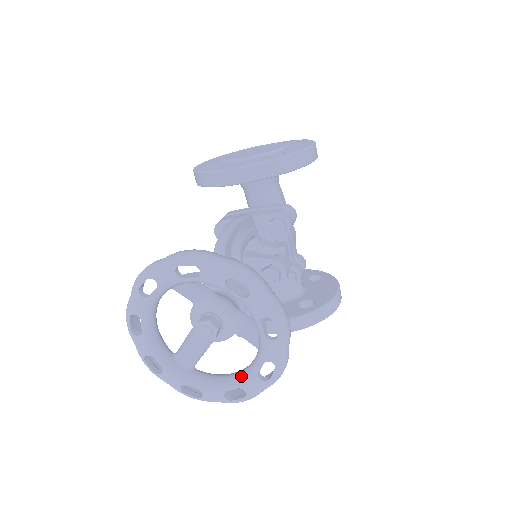
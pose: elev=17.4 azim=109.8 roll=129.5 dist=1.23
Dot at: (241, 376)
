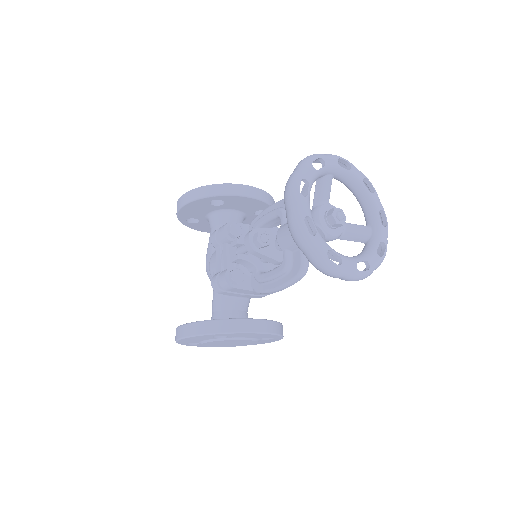
Dot at: (363, 254)
